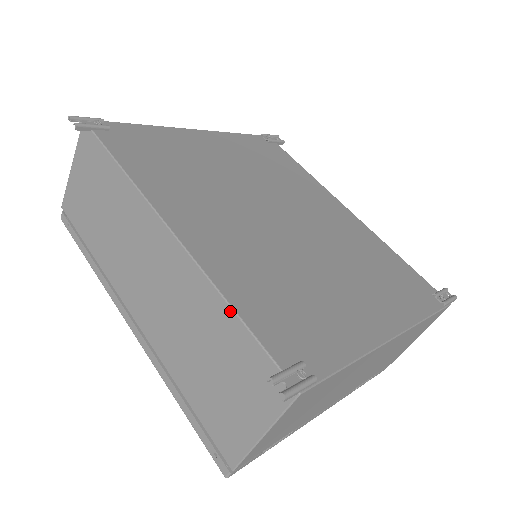
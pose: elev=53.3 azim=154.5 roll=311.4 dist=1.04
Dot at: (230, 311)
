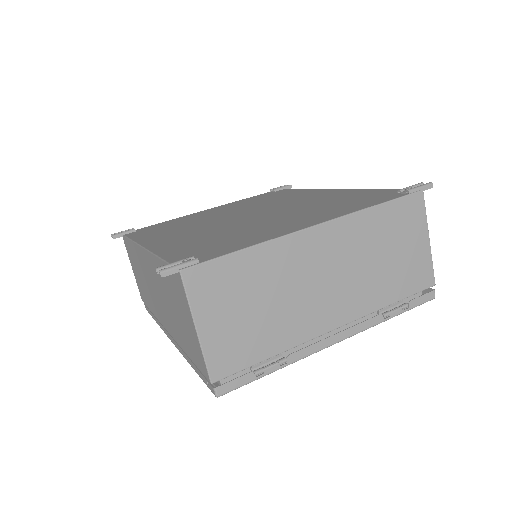
Dot at: (159, 260)
